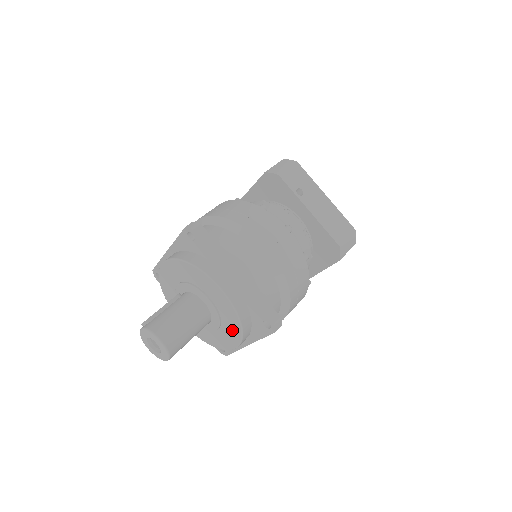
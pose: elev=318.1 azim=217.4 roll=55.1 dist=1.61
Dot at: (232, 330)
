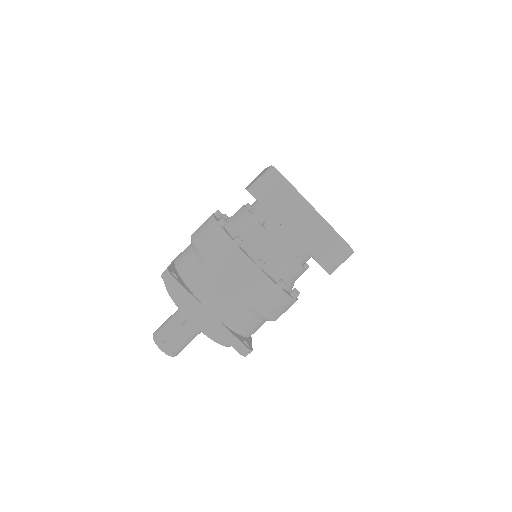
Dot at: occluded
